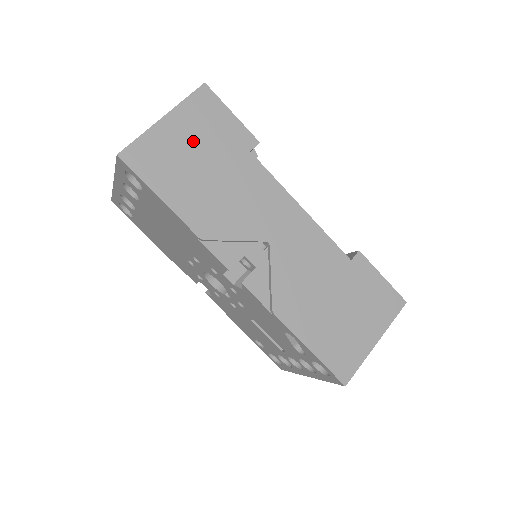
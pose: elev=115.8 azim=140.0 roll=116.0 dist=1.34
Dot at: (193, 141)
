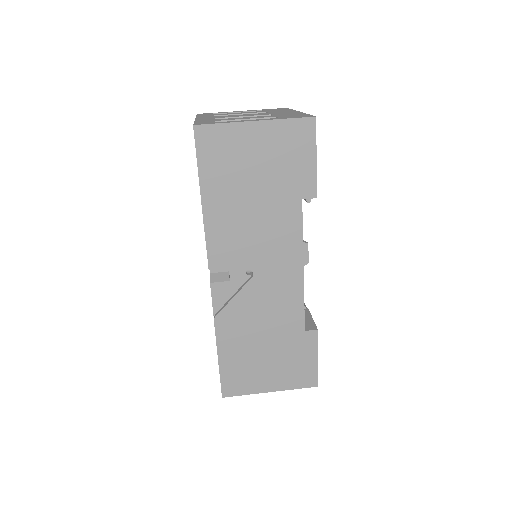
Dot at: (263, 158)
